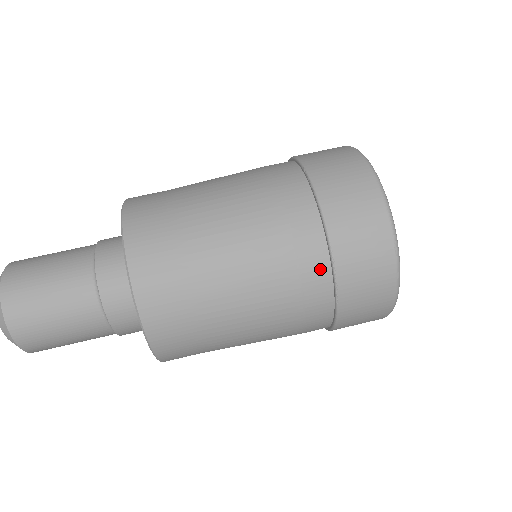
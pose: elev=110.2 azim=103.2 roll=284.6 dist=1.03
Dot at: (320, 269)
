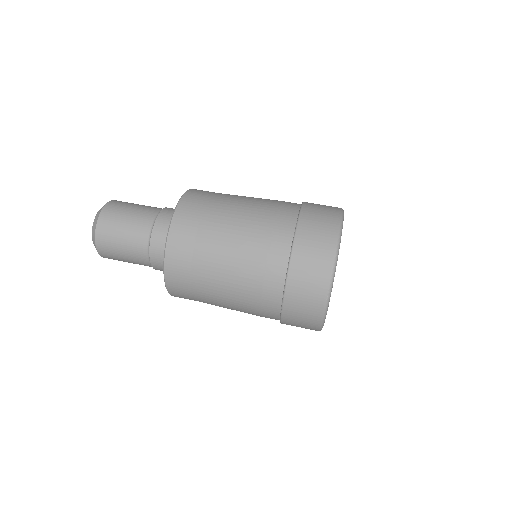
Dot at: (276, 288)
